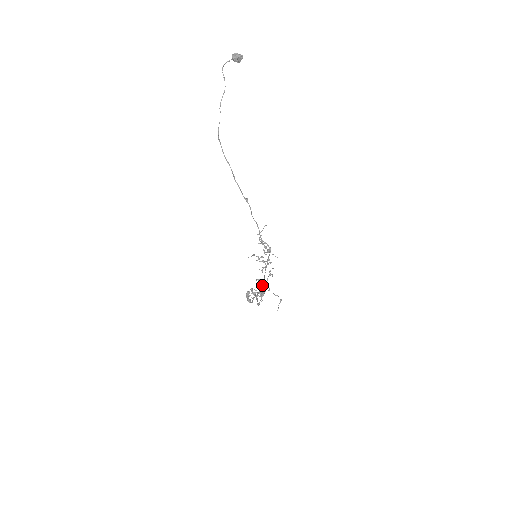
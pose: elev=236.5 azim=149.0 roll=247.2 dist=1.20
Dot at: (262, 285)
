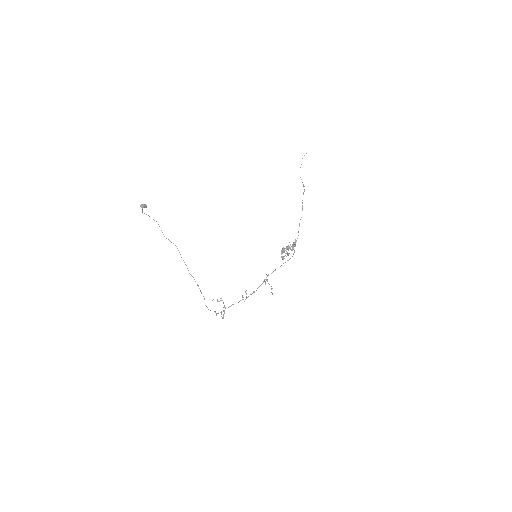
Dot at: occluded
